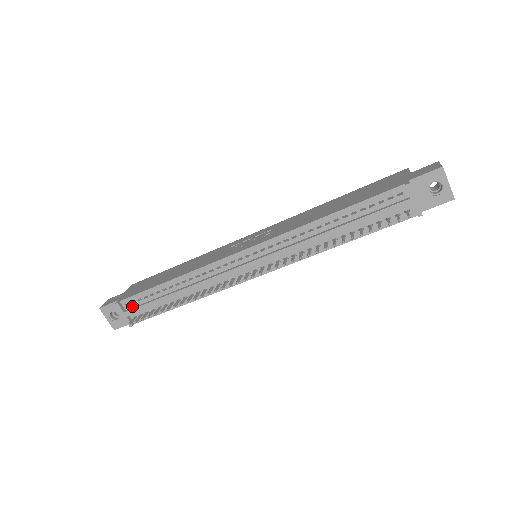
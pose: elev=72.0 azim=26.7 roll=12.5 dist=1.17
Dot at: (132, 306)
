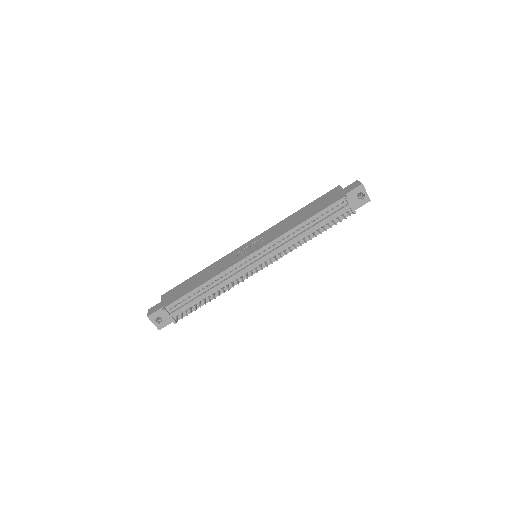
Dot at: (174, 309)
